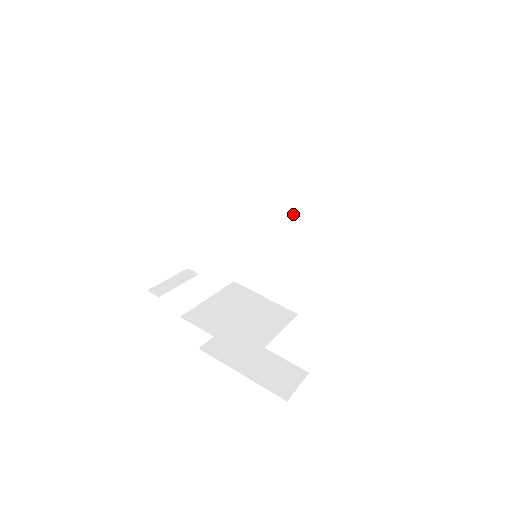
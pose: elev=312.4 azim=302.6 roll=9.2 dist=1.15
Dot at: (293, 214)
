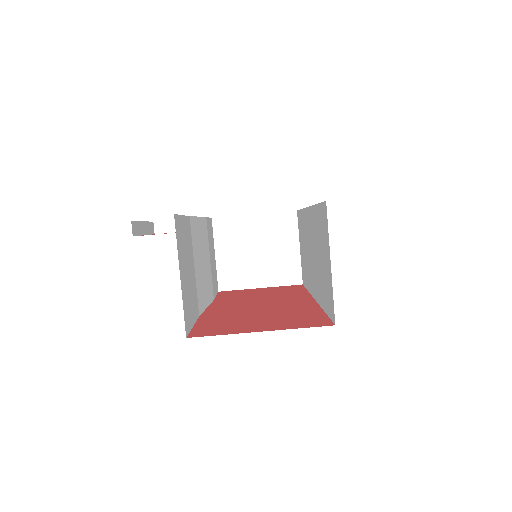
Dot at: (312, 260)
